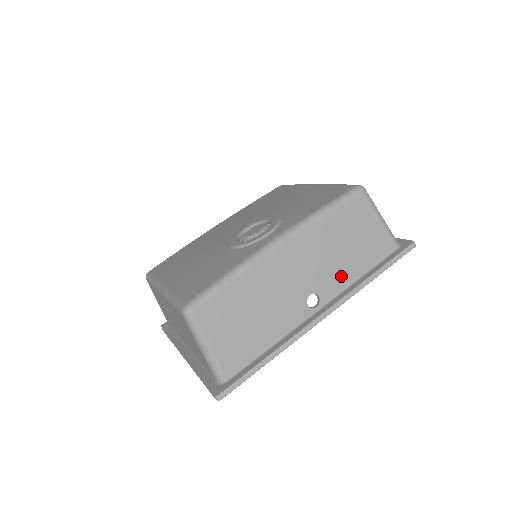
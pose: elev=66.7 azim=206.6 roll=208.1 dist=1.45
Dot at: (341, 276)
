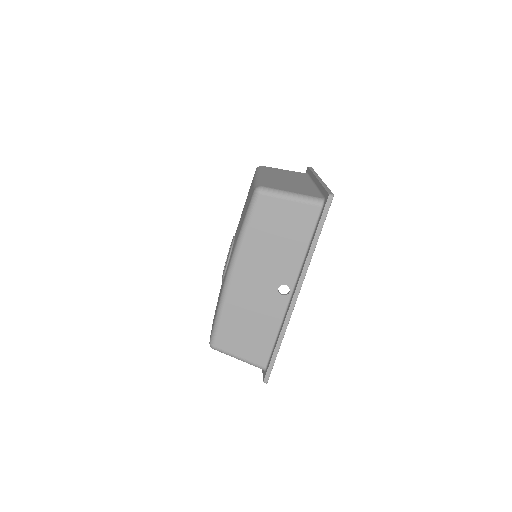
Dot at: (291, 261)
